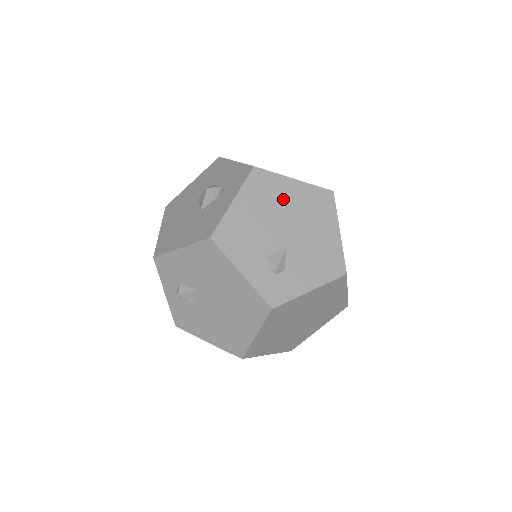
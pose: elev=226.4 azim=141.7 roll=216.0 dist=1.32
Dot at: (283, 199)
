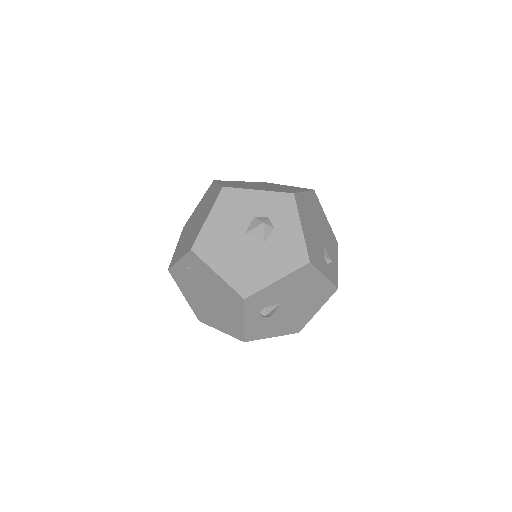
Dot at: (309, 210)
